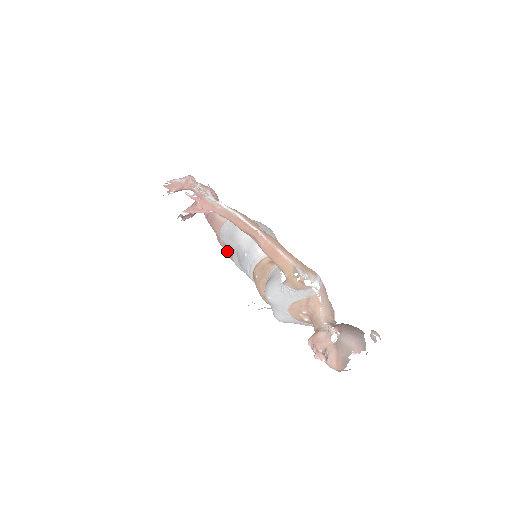
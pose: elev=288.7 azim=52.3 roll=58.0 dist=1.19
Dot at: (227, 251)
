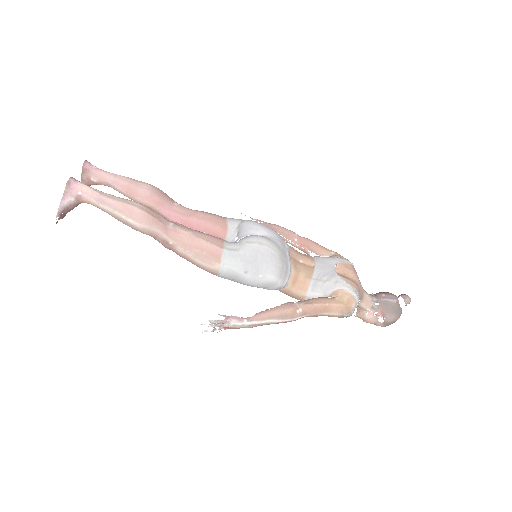
Dot at: occluded
